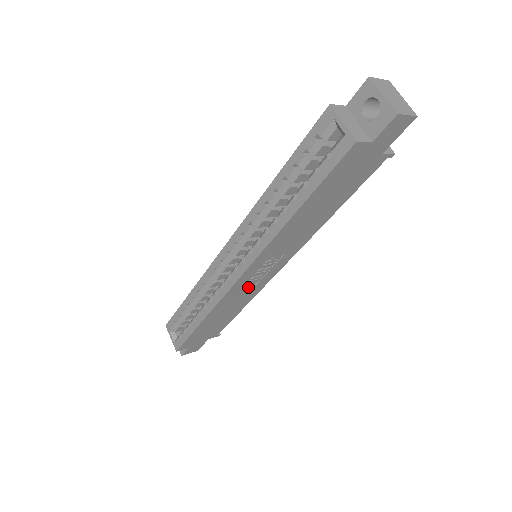
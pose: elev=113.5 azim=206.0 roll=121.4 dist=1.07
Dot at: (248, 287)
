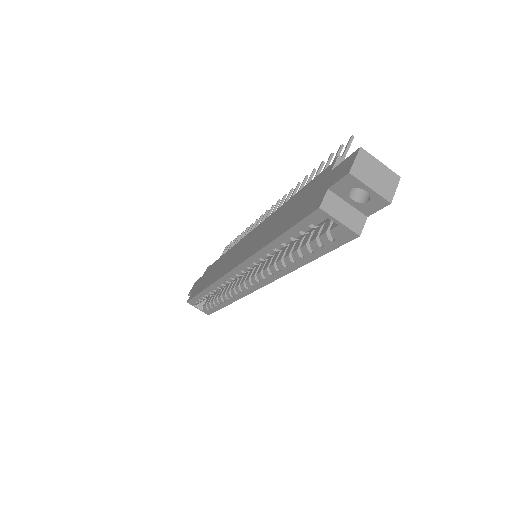
Dot at: occluded
